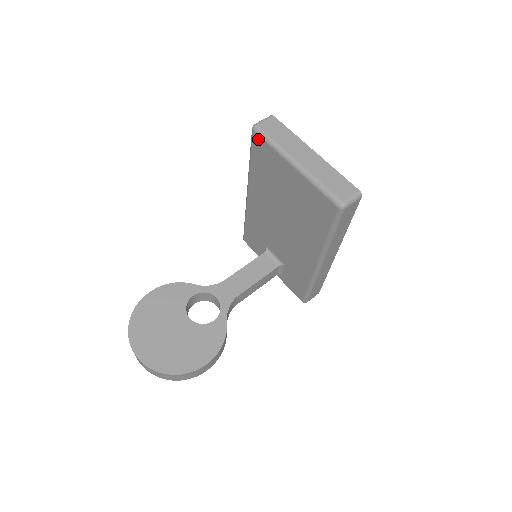
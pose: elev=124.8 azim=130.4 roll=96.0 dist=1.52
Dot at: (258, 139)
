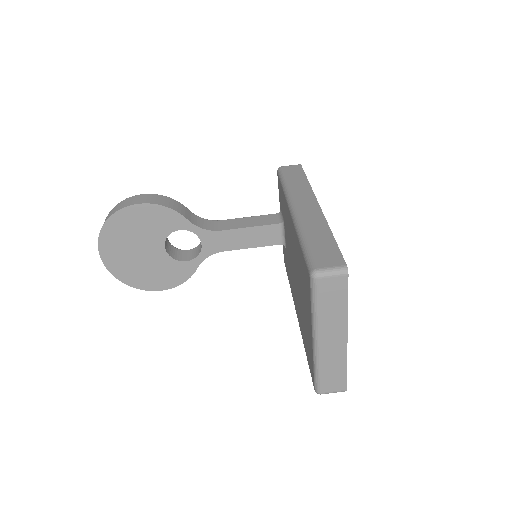
Dot at: (309, 281)
